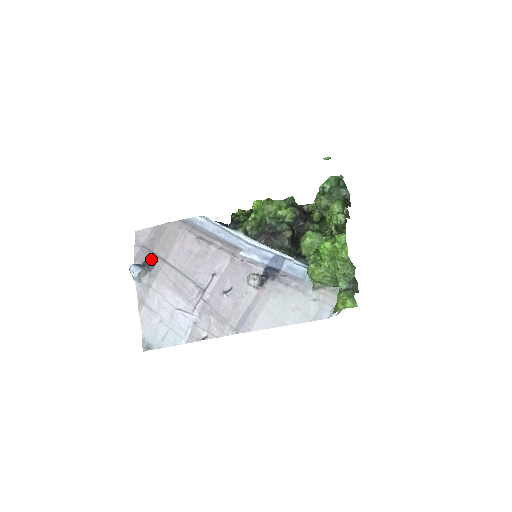
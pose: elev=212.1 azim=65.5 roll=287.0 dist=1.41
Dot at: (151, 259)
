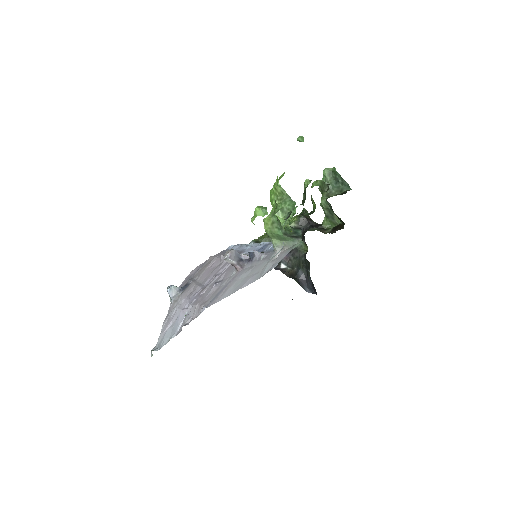
Dot at: (188, 283)
